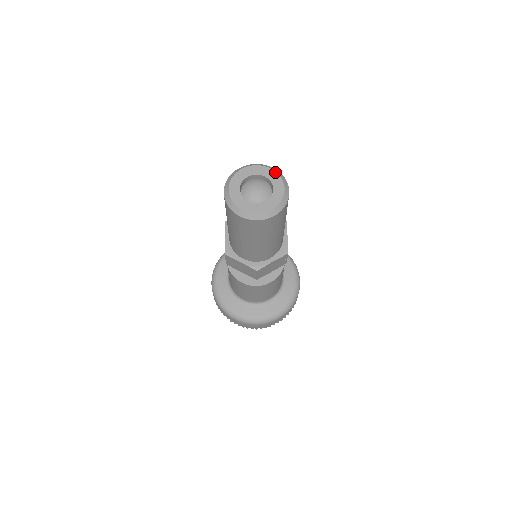
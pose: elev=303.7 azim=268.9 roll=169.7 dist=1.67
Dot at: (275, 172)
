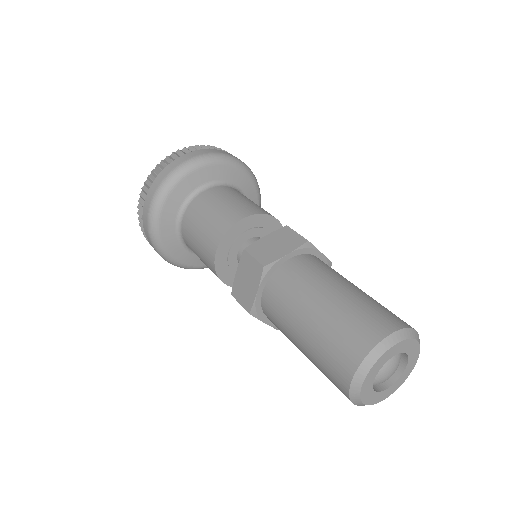
Dot at: (400, 343)
